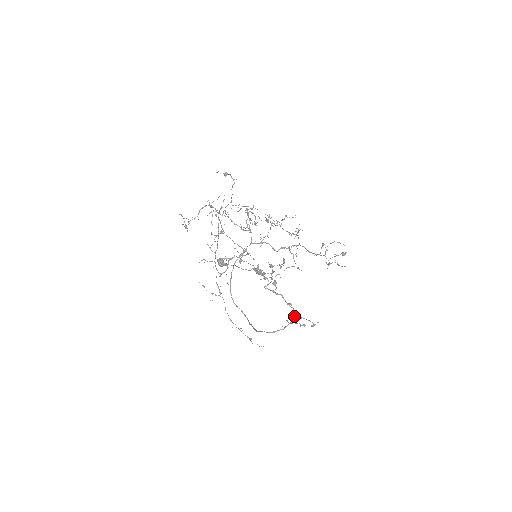
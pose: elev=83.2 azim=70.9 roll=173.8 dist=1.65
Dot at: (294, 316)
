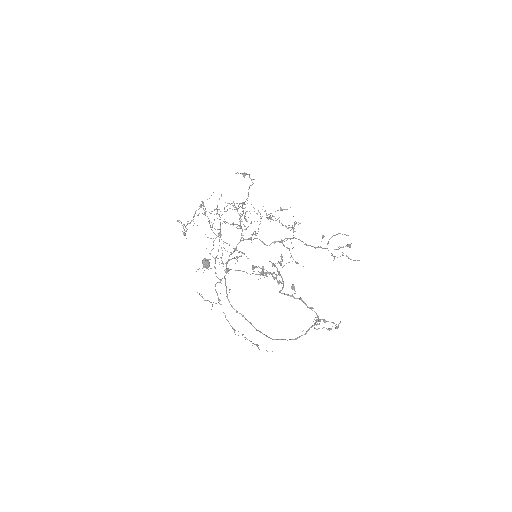
Dot at: (315, 320)
